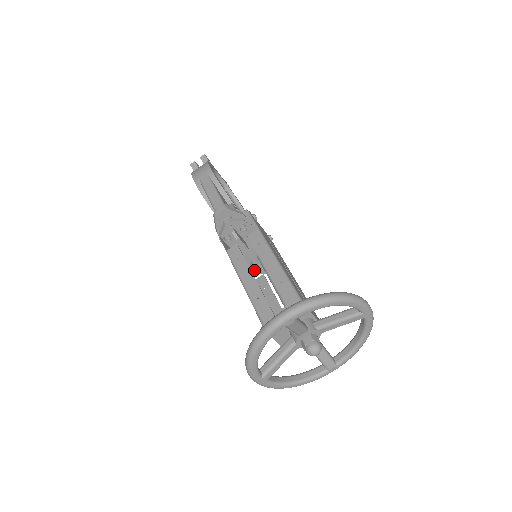
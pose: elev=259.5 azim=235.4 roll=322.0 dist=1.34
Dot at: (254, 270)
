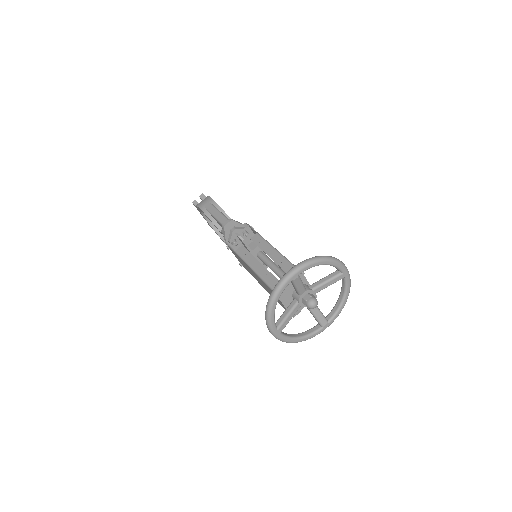
Dot at: occluded
